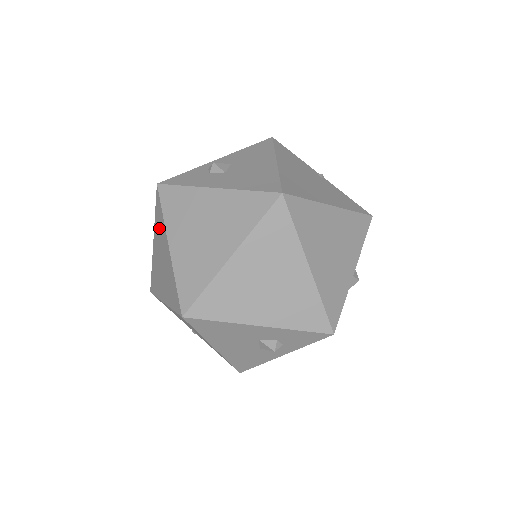
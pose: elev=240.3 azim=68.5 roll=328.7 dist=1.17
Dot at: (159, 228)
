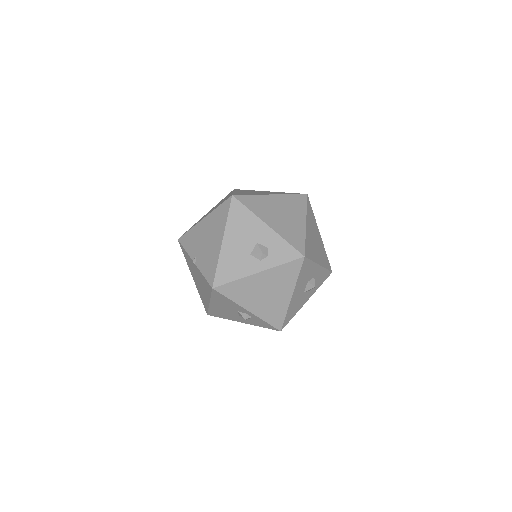
Dot at: occluded
